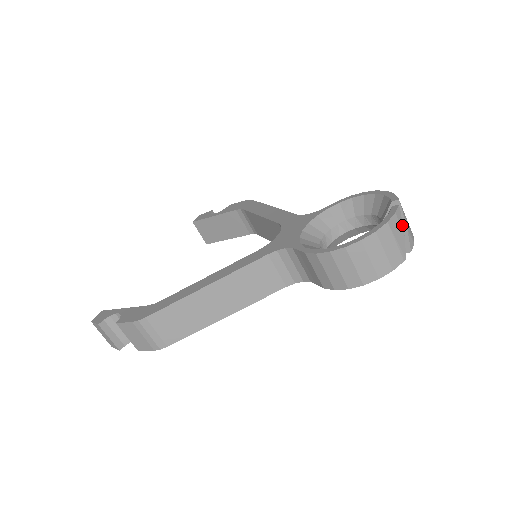
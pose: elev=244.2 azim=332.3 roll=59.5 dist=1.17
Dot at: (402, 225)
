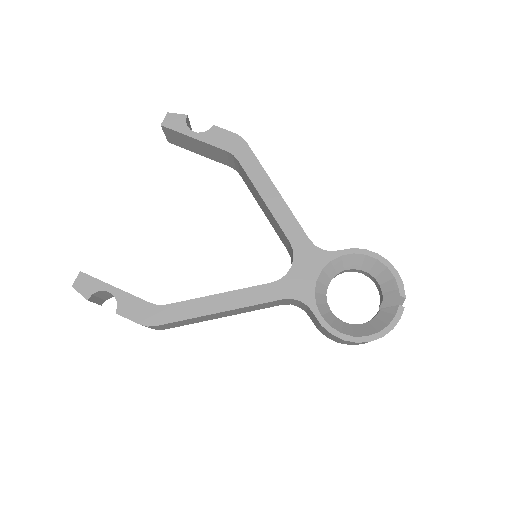
Dot at: occluded
